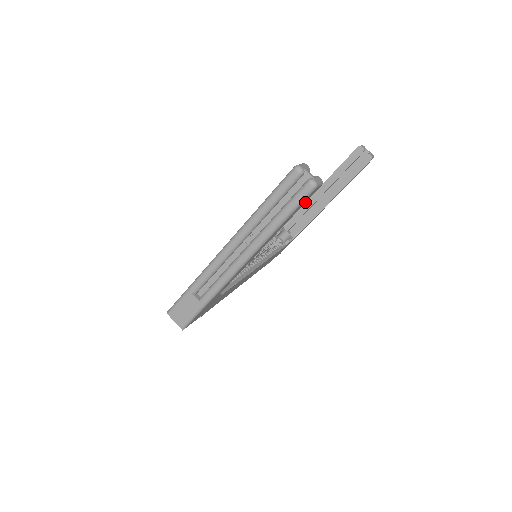
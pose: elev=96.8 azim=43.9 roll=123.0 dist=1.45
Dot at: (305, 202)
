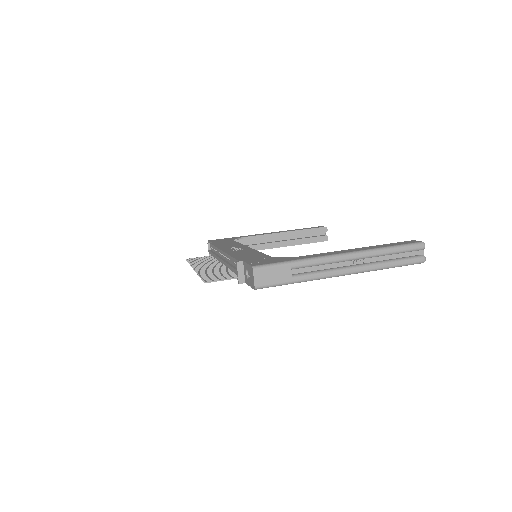
Dot at: occluded
